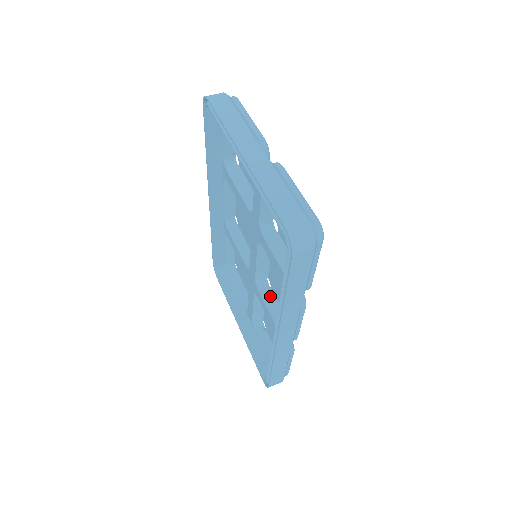
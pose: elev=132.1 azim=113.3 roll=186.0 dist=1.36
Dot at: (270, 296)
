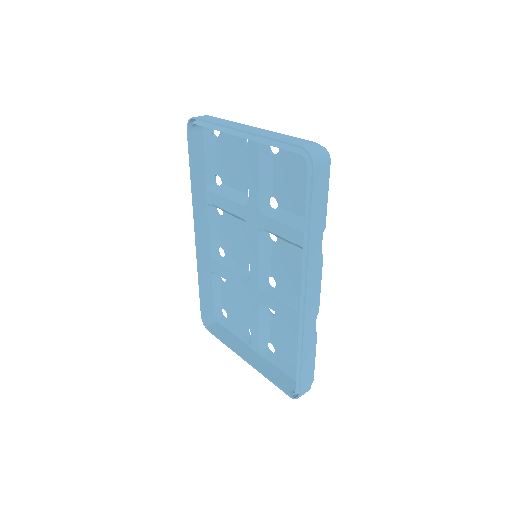
Dot at: (278, 292)
